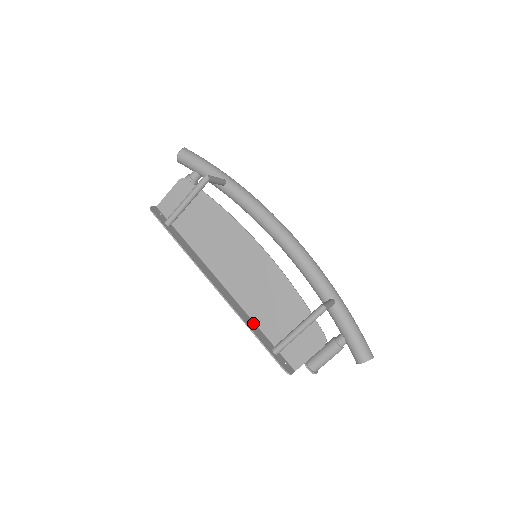
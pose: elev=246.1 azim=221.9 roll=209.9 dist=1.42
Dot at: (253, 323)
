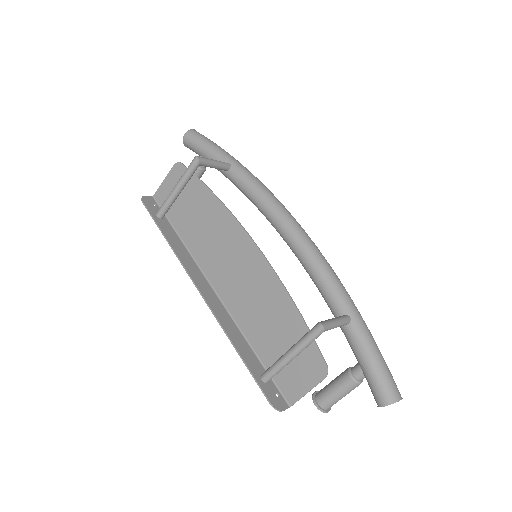
Dot at: (243, 340)
